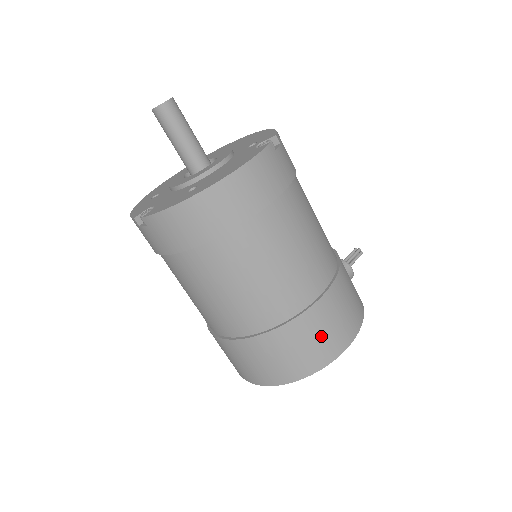
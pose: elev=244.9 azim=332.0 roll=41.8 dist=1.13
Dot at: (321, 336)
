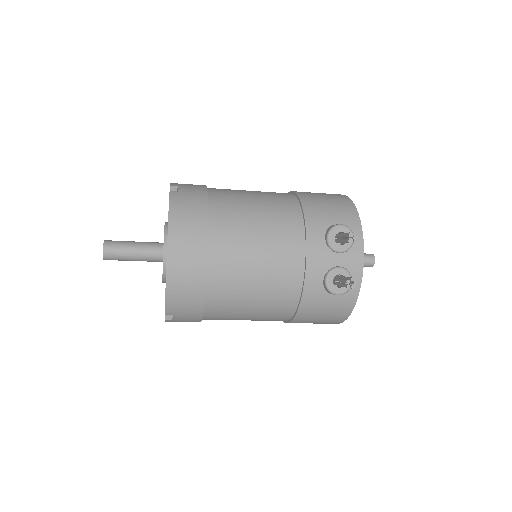
Dot at: occluded
